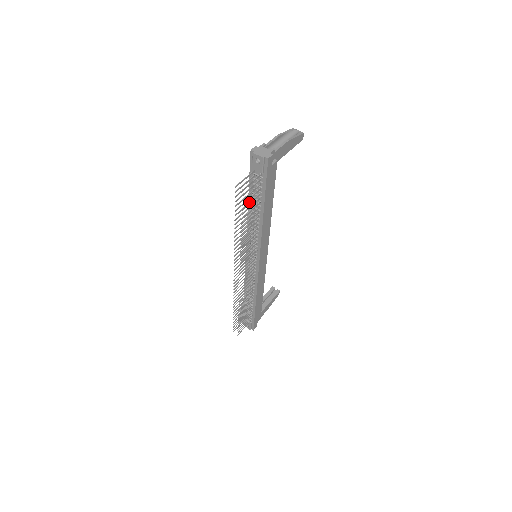
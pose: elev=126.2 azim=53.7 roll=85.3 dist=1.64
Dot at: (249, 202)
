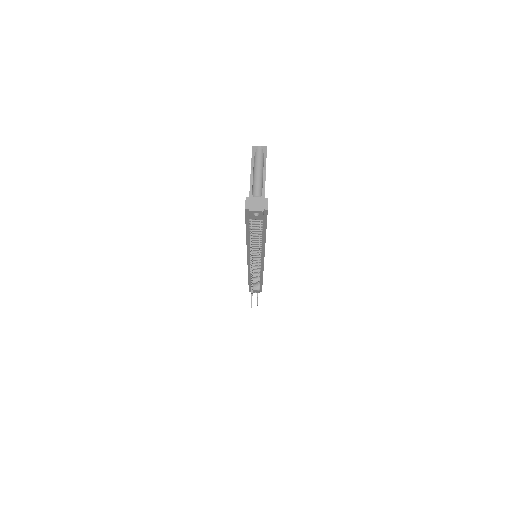
Dot at: occluded
